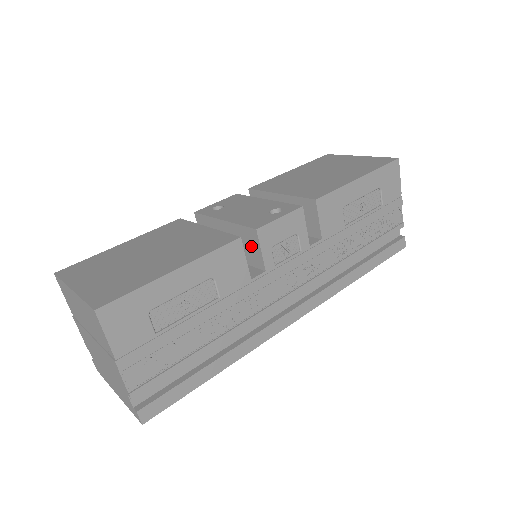
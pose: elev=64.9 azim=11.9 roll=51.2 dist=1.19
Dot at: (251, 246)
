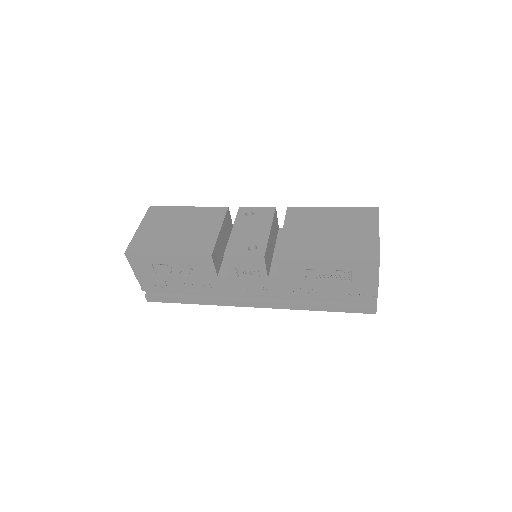
Dot at: occluded
